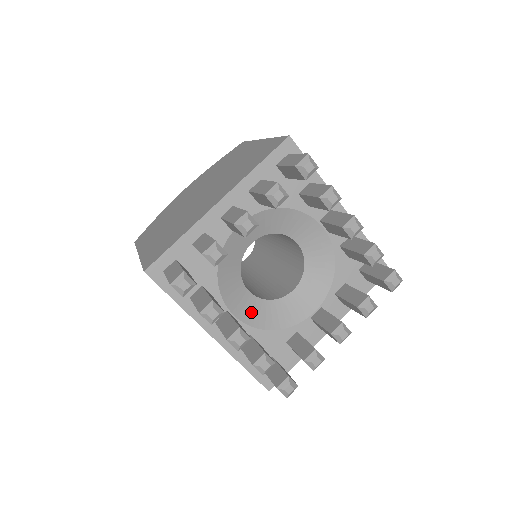
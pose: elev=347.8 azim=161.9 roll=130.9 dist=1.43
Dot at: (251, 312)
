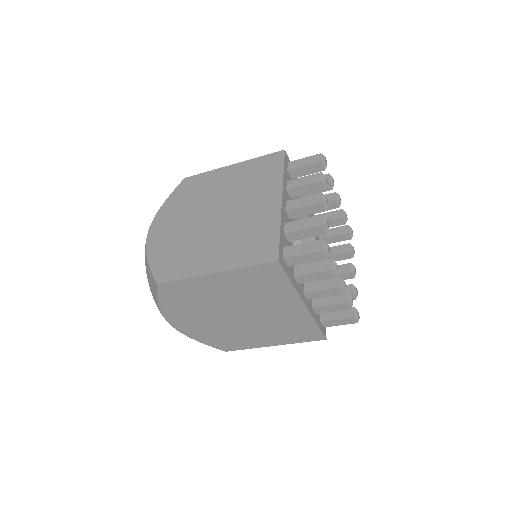
Dot at: occluded
